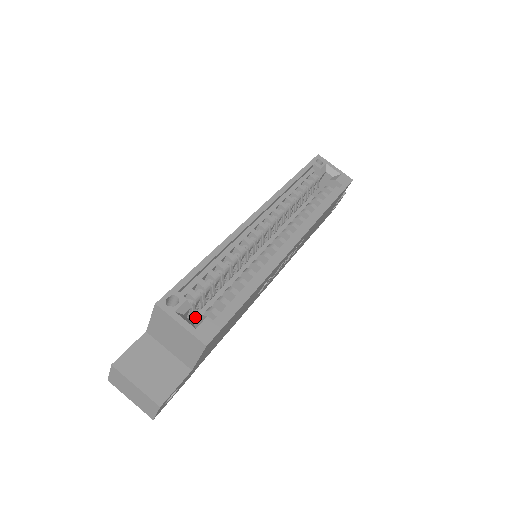
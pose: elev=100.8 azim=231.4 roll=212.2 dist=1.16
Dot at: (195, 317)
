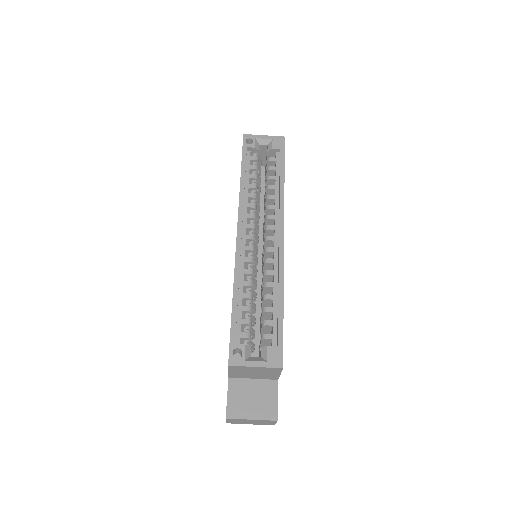
Dot at: (252, 341)
